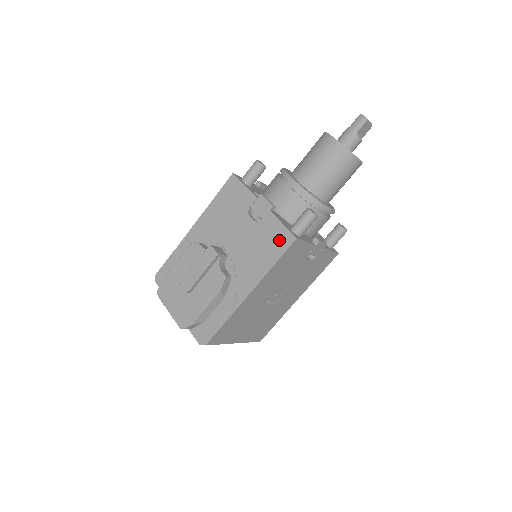
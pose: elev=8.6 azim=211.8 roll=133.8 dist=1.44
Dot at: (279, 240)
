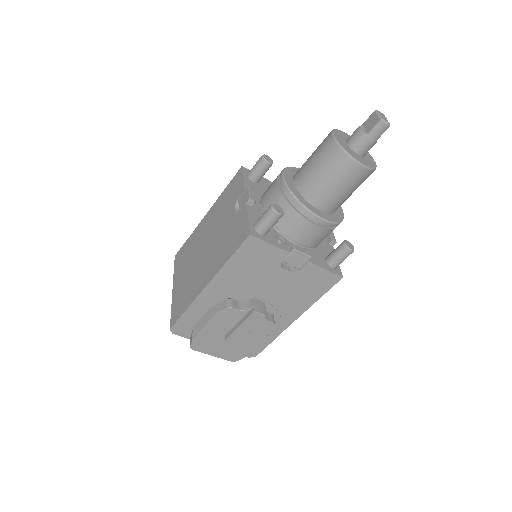
Dot at: (323, 282)
